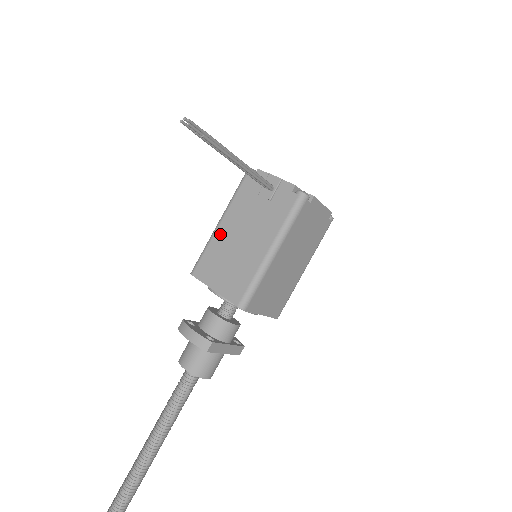
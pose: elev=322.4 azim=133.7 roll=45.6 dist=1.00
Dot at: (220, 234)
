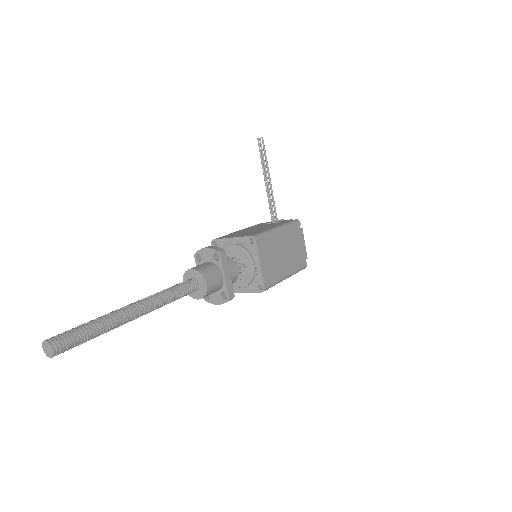
Dot at: (238, 231)
